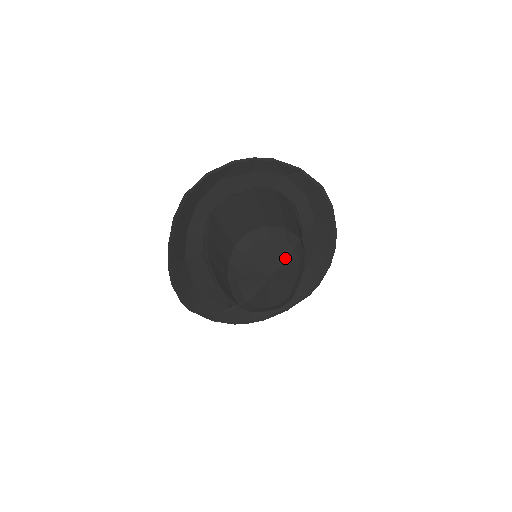
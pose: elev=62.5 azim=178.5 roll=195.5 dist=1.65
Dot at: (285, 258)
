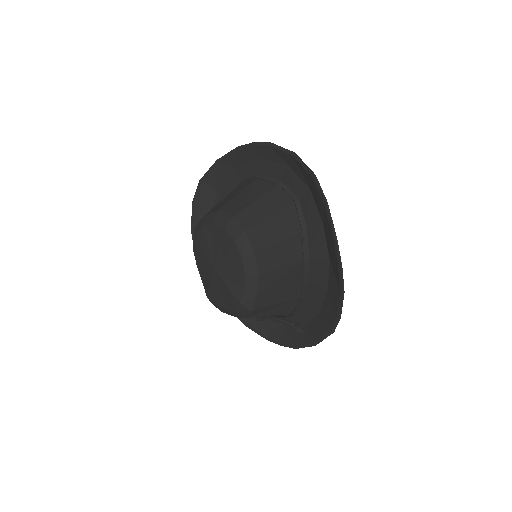
Dot at: (226, 250)
